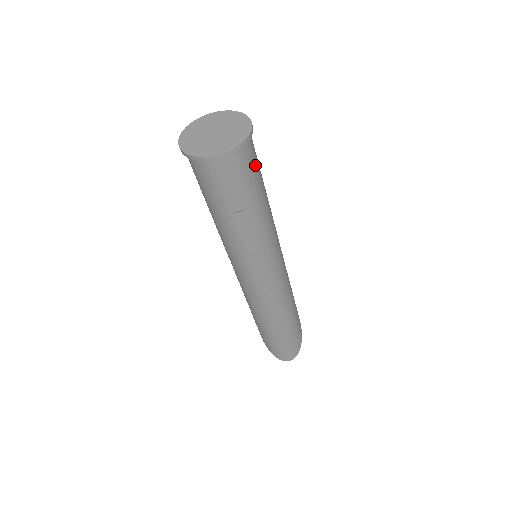
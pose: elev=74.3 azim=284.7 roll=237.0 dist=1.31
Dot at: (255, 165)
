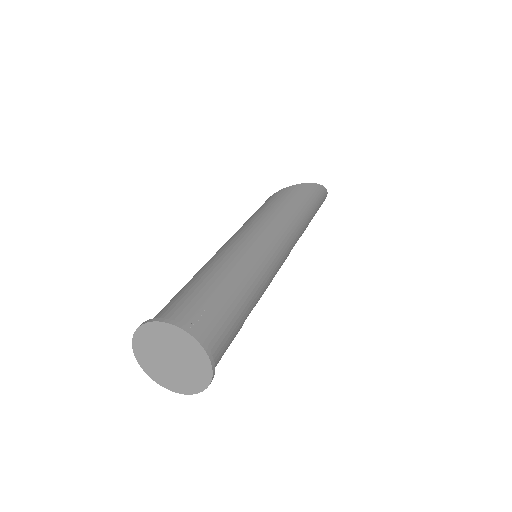
Dot at: (220, 319)
